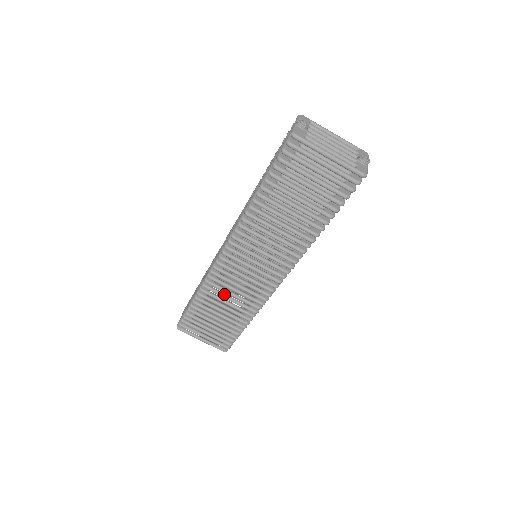
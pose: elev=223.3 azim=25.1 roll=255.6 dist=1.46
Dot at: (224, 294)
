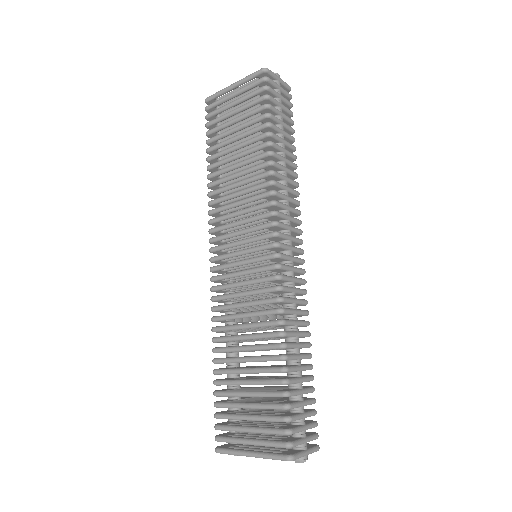
Dot at: (236, 324)
